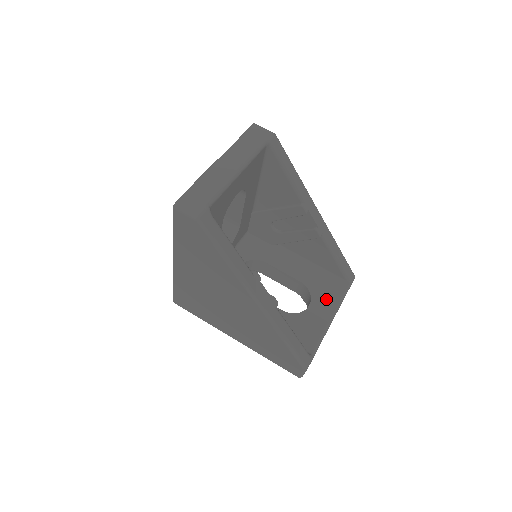
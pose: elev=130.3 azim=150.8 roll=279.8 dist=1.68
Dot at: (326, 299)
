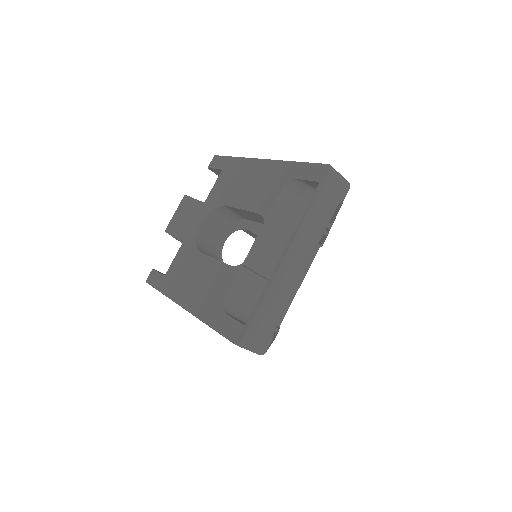
Dot at: occluded
